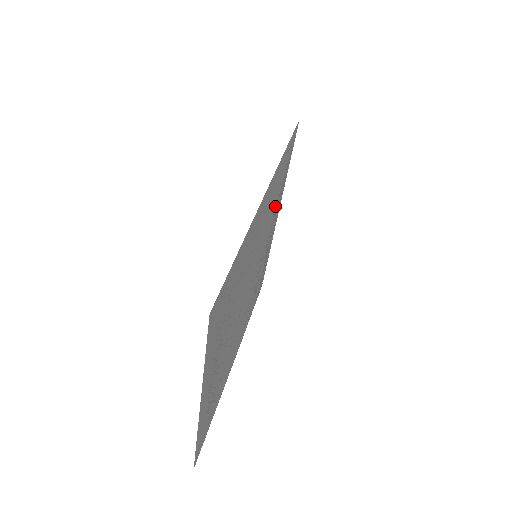
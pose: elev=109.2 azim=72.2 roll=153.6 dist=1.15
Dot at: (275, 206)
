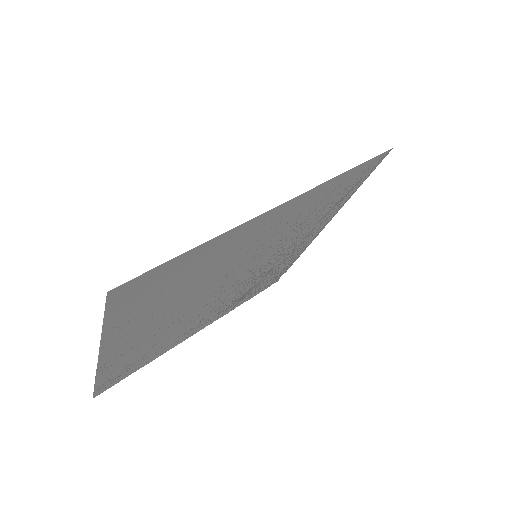
Dot at: (315, 219)
